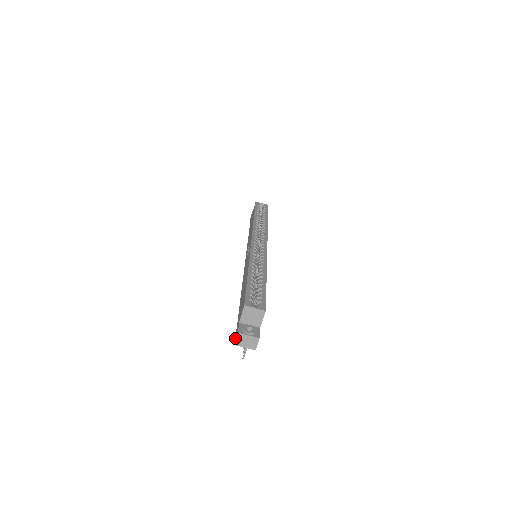
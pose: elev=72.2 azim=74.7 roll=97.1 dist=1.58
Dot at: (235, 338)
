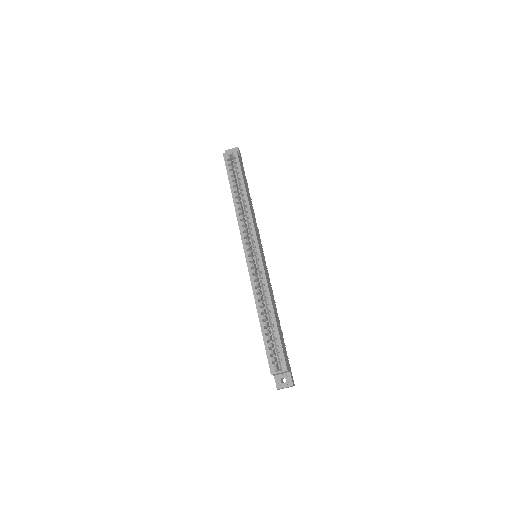
Dot at: occluded
